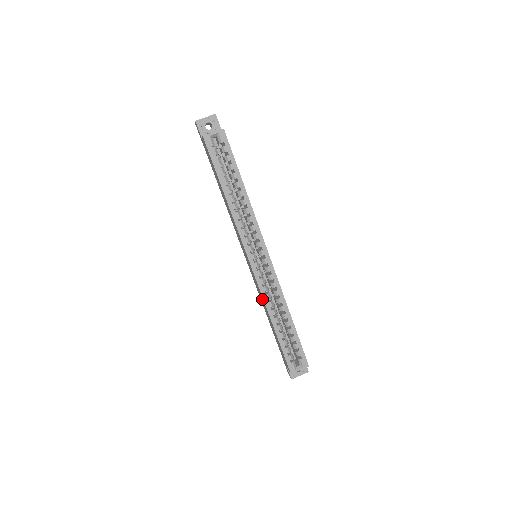
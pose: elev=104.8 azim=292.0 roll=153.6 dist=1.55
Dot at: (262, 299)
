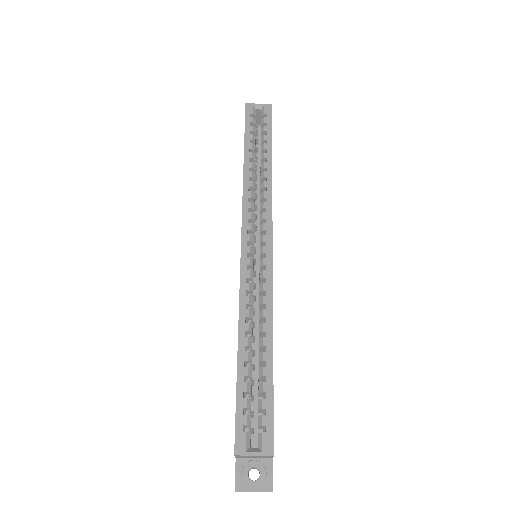
Dot at: occluded
